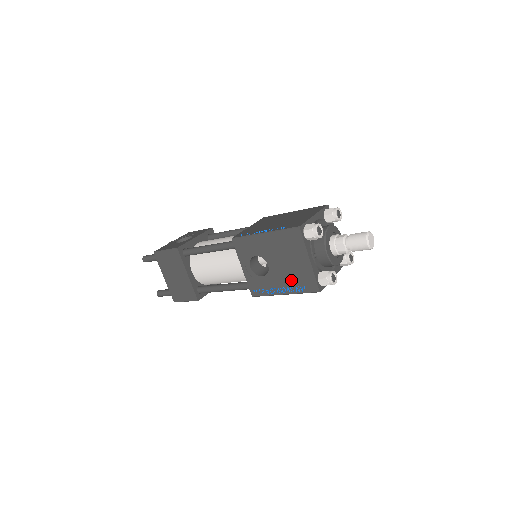
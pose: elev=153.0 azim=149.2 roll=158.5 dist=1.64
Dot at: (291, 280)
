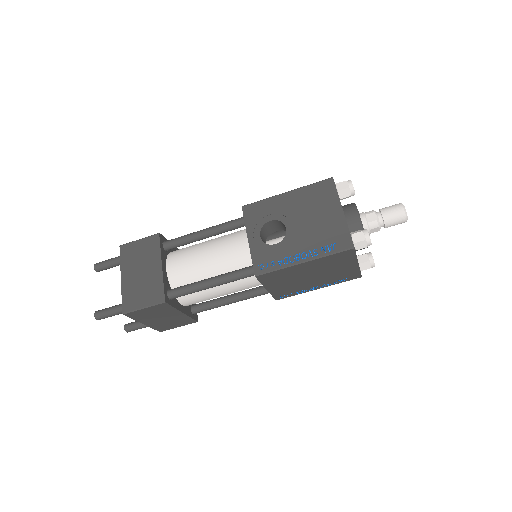
Dot at: (316, 240)
